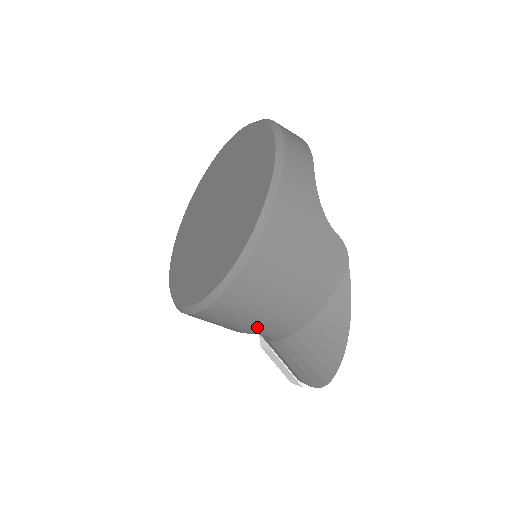
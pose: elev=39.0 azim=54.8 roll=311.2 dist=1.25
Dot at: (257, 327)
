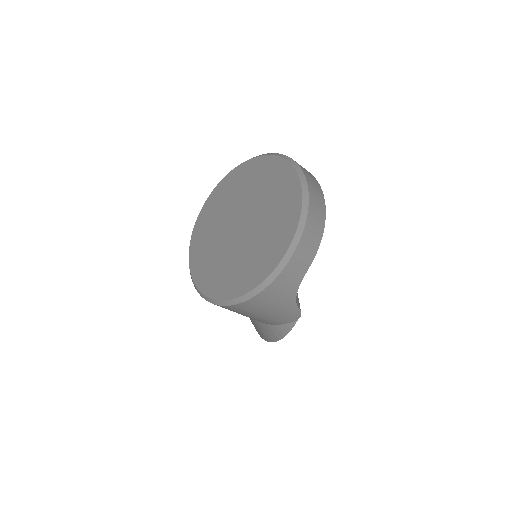
Dot at: occluded
